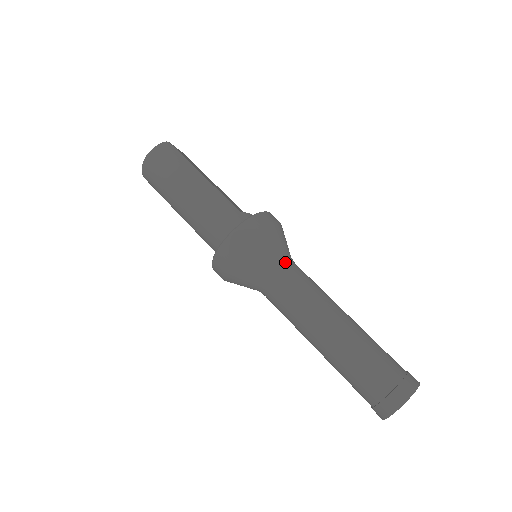
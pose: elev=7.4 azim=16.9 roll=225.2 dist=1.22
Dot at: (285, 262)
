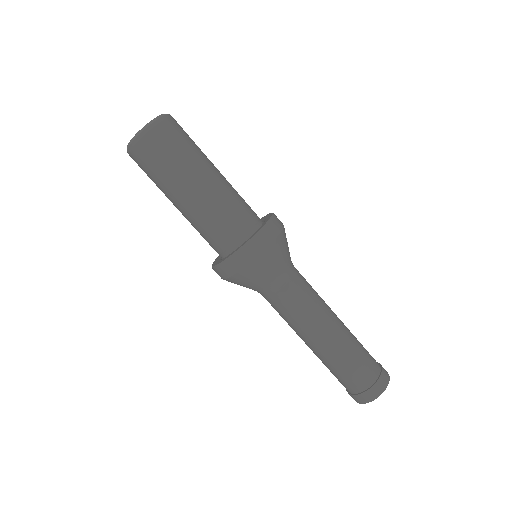
Dot at: occluded
